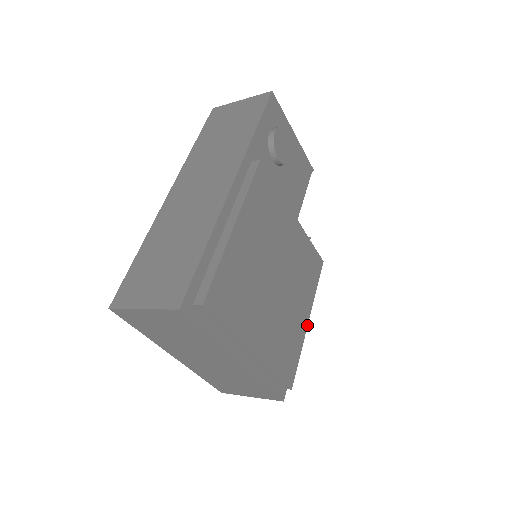
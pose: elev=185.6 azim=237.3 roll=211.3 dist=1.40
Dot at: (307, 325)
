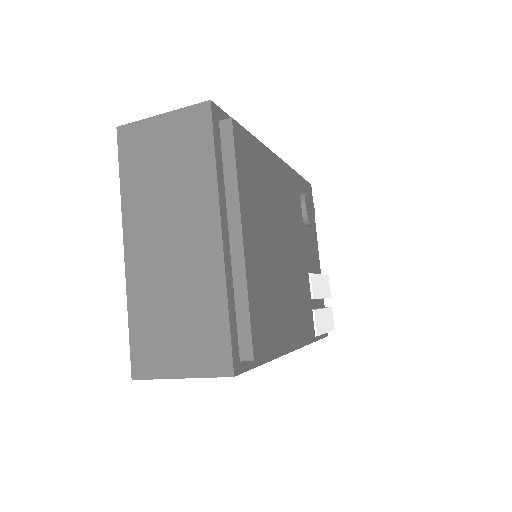
Dot at: (288, 346)
